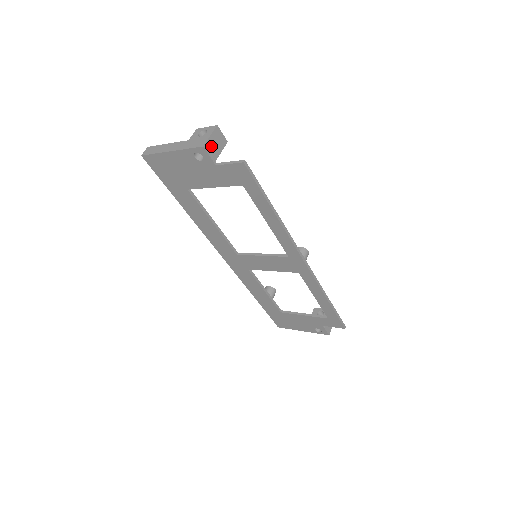
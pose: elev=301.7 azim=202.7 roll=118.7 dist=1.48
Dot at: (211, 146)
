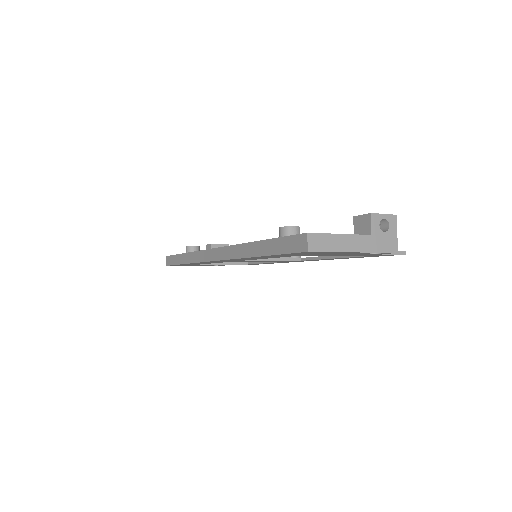
Dot at: occluded
